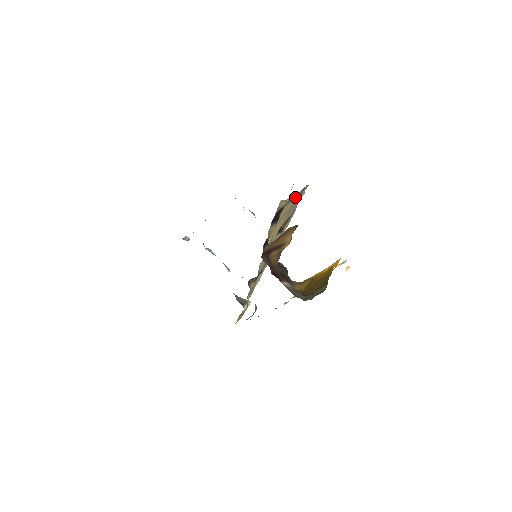
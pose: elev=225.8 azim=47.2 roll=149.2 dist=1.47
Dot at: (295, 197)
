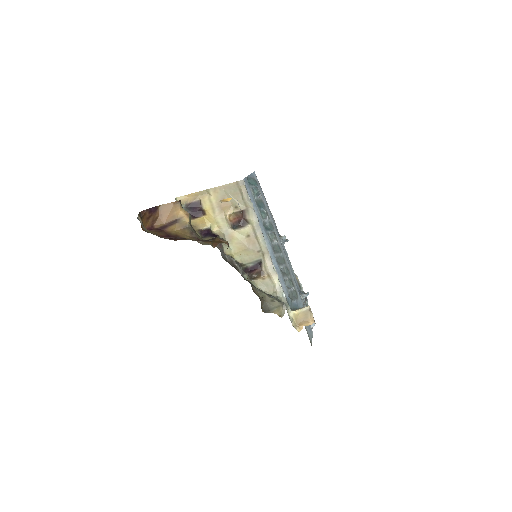
Dot at: (217, 192)
